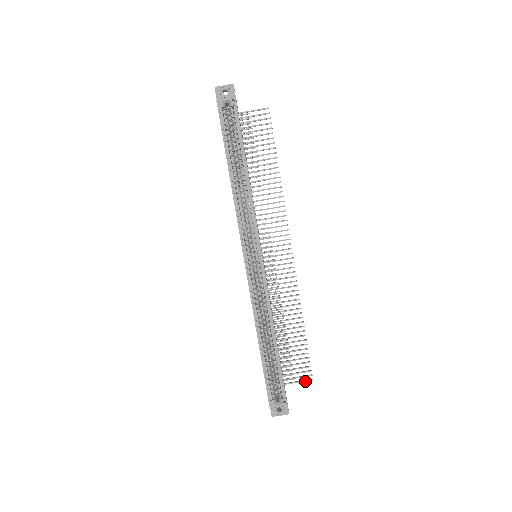
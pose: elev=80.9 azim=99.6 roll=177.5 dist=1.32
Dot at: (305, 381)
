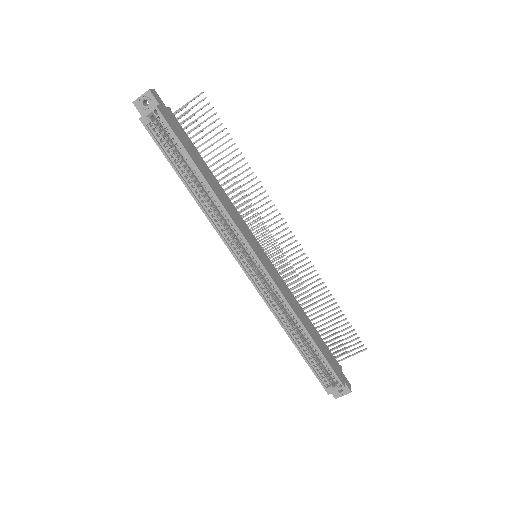
Dot at: occluded
